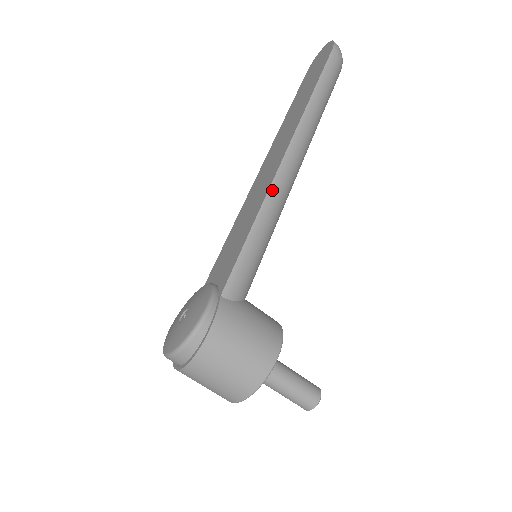
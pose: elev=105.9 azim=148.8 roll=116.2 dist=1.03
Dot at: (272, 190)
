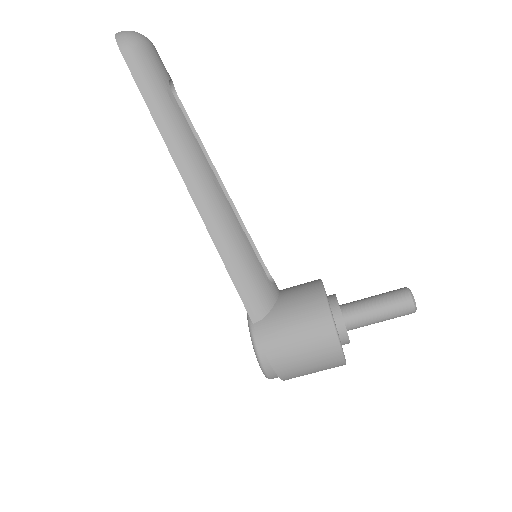
Dot at: (205, 218)
